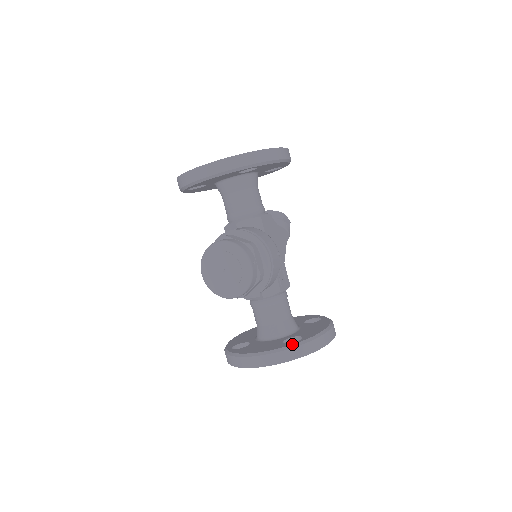
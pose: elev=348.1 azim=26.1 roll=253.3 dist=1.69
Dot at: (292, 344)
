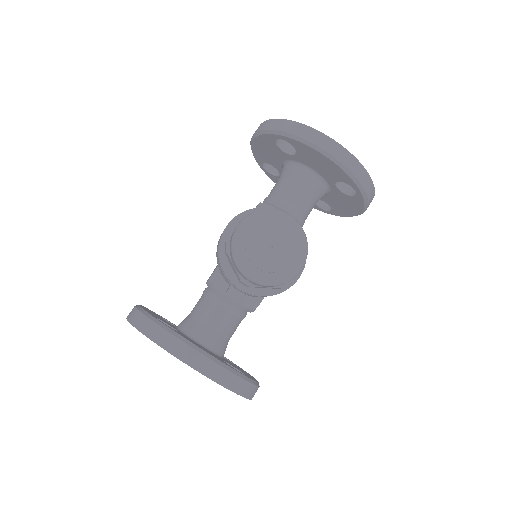
Dot at: occluded
